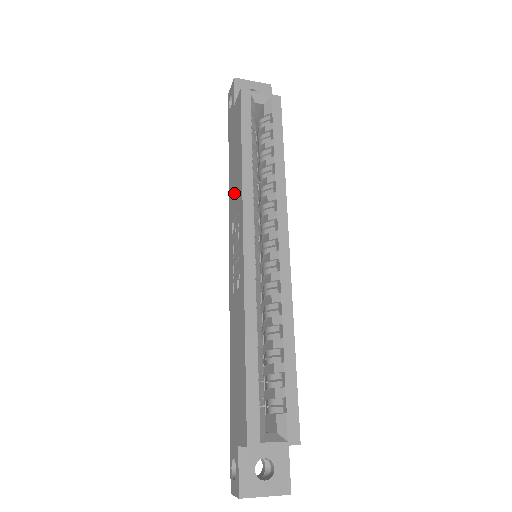
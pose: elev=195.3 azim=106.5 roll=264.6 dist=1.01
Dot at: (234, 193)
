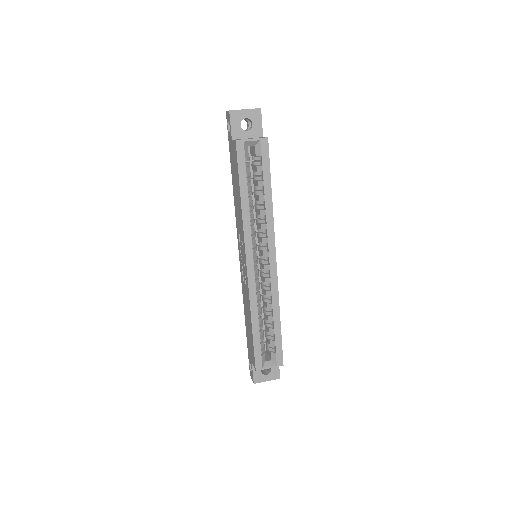
Dot at: (238, 216)
